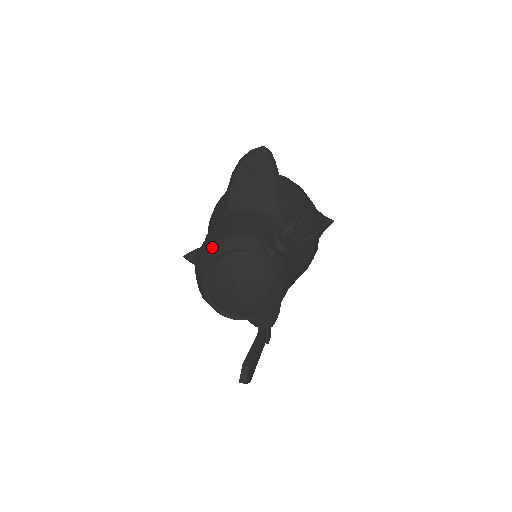
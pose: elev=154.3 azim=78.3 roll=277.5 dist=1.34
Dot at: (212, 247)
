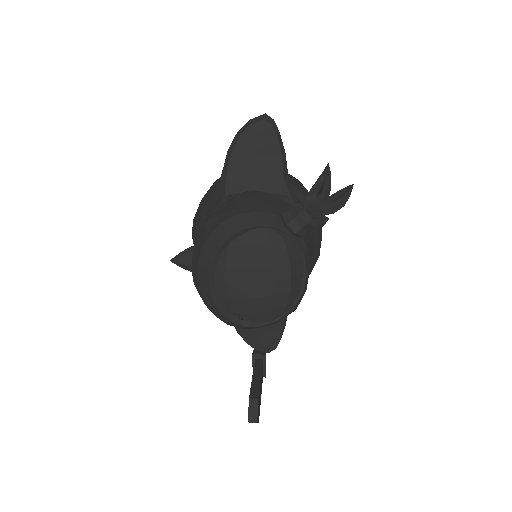
Dot at: (220, 229)
